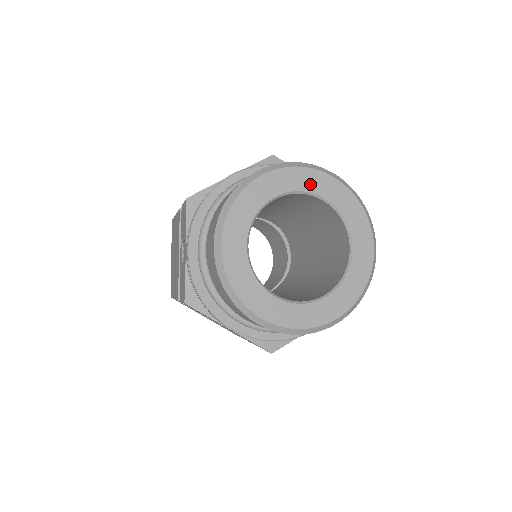
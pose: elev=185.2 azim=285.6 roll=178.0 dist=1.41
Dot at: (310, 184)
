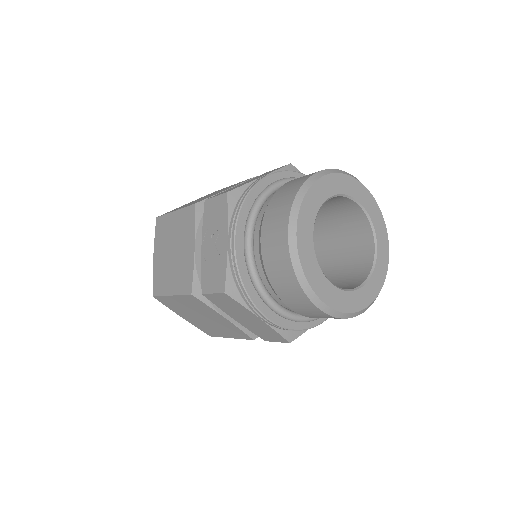
Dot at: (352, 190)
